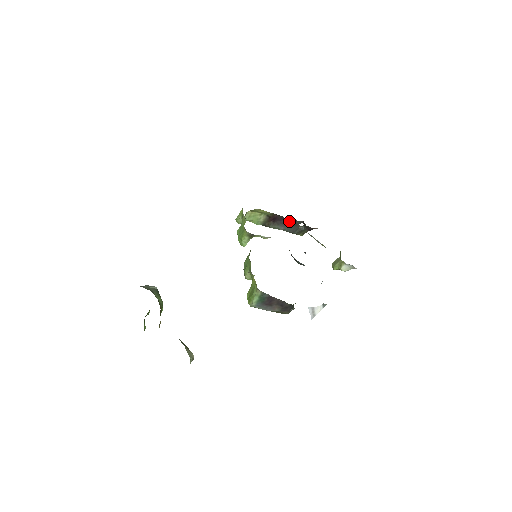
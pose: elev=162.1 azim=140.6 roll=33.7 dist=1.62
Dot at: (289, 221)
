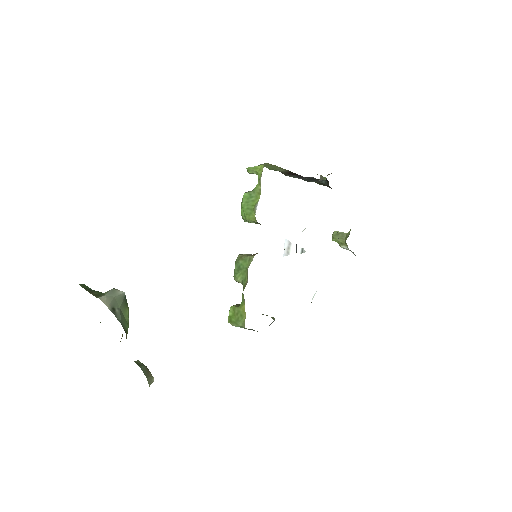
Dot at: (312, 177)
